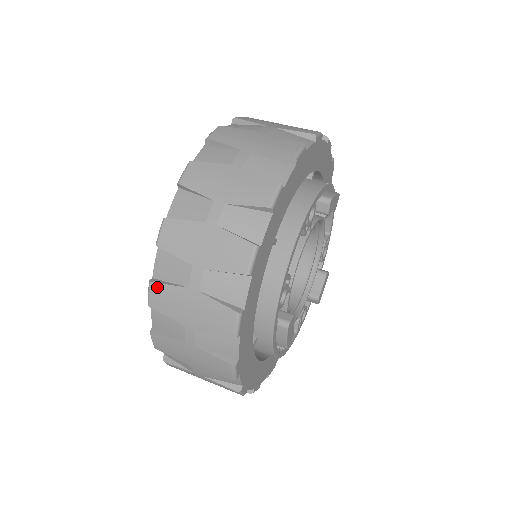
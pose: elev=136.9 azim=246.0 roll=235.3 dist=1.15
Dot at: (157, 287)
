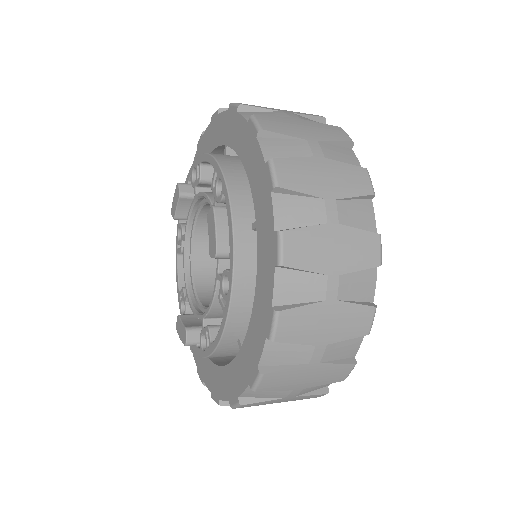
Dot at: (288, 314)
